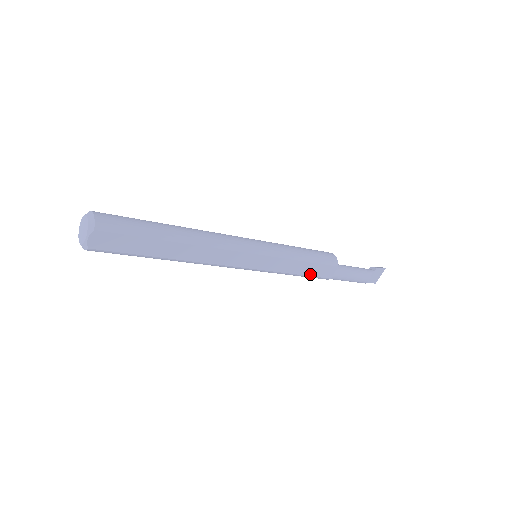
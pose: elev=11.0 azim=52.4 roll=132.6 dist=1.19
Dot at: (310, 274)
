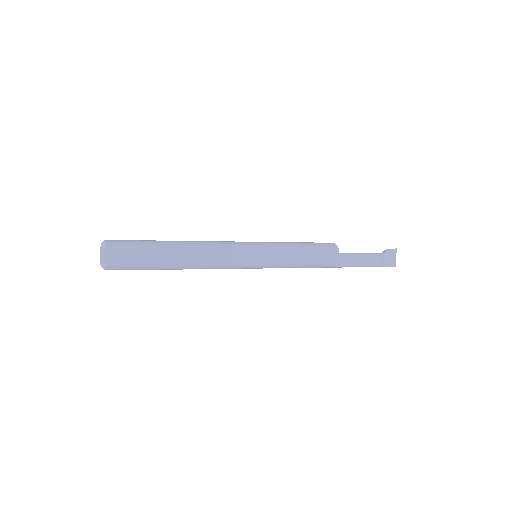
Dot at: (314, 261)
